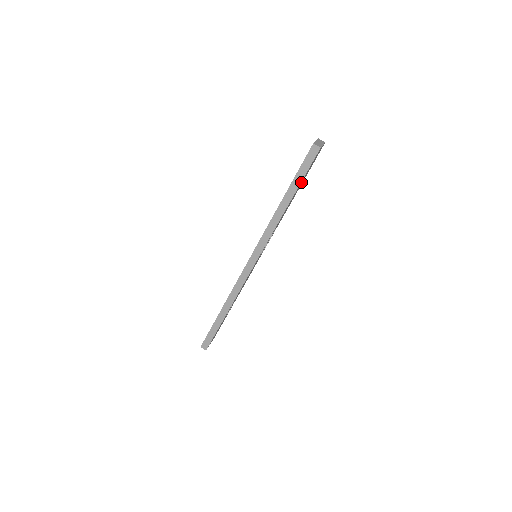
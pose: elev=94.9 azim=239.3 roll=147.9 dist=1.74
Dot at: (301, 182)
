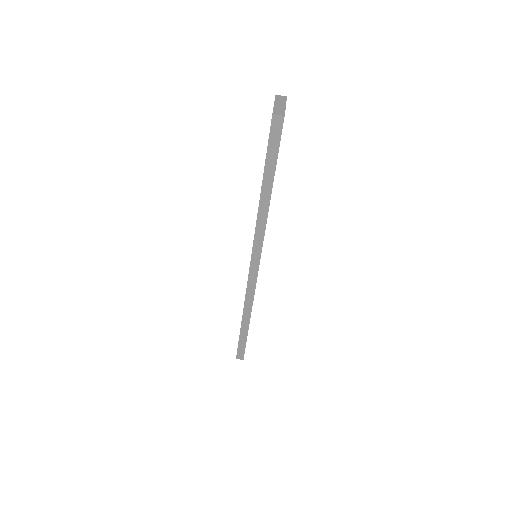
Dot at: occluded
